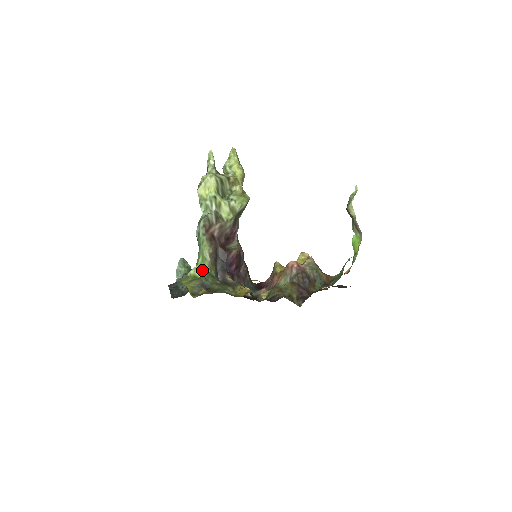
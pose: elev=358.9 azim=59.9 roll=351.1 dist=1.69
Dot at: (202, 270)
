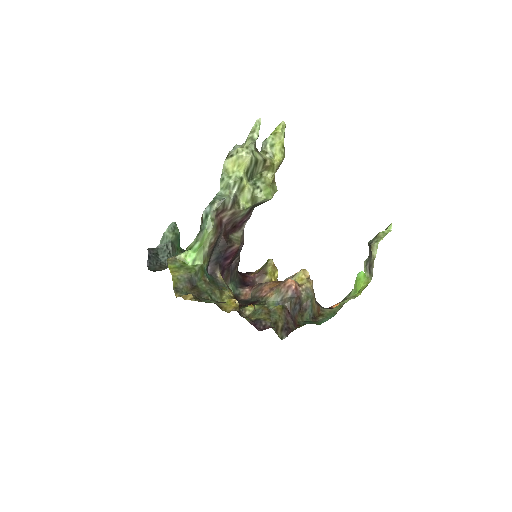
Dot at: (195, 258)
